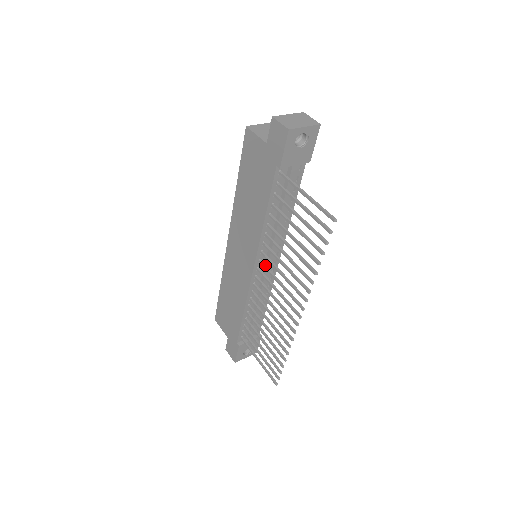
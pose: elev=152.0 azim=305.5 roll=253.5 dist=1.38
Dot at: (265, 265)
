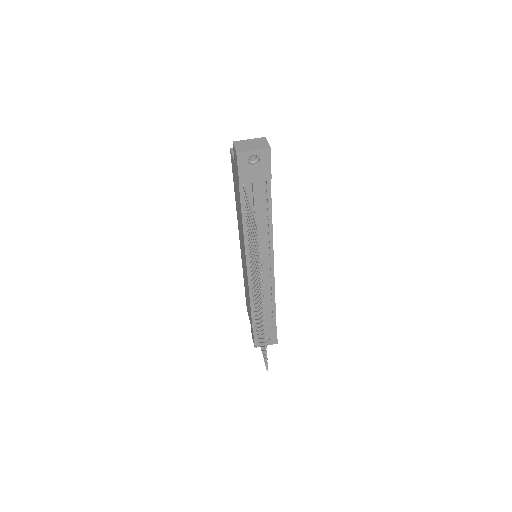
Dot at: occluded
